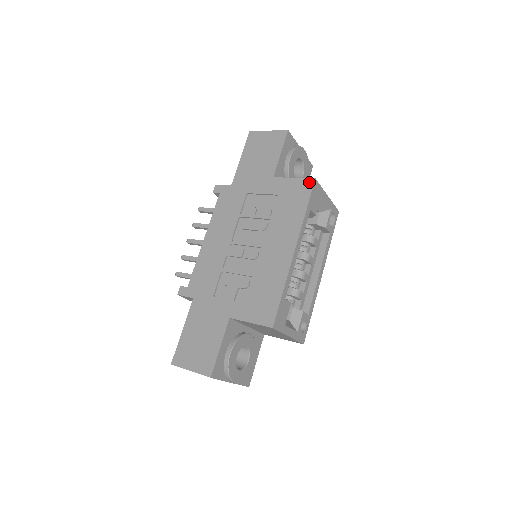
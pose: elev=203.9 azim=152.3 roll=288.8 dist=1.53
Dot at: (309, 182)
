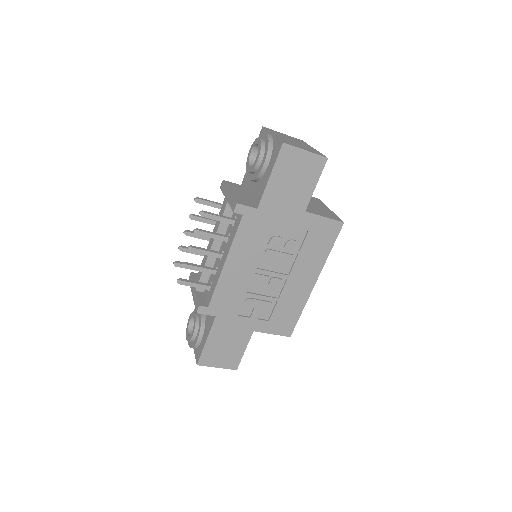
Dot at: (338, 225)
